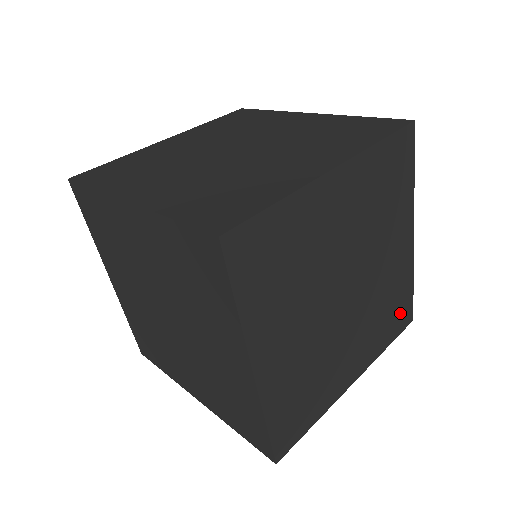
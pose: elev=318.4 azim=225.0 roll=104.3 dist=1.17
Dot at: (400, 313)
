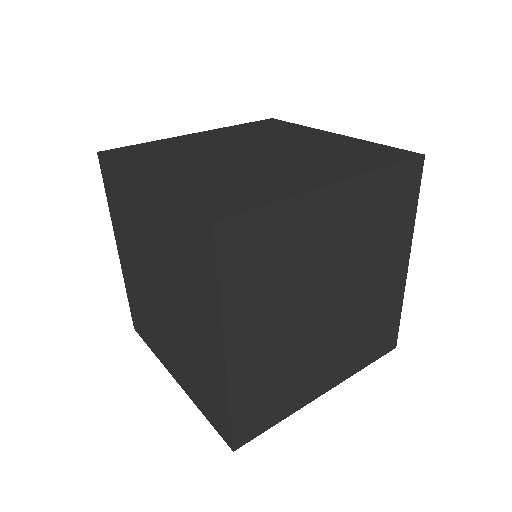
Dot at: (383, 337)
